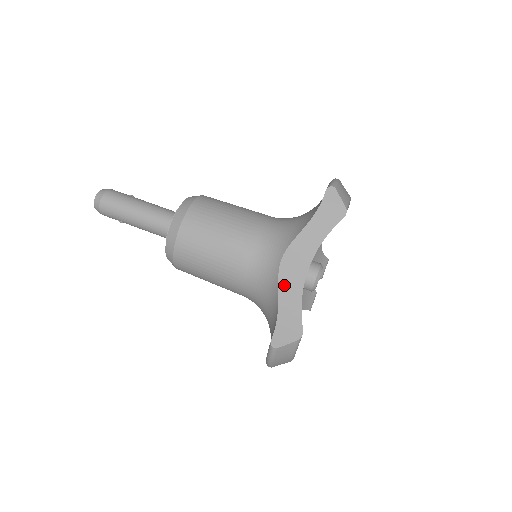
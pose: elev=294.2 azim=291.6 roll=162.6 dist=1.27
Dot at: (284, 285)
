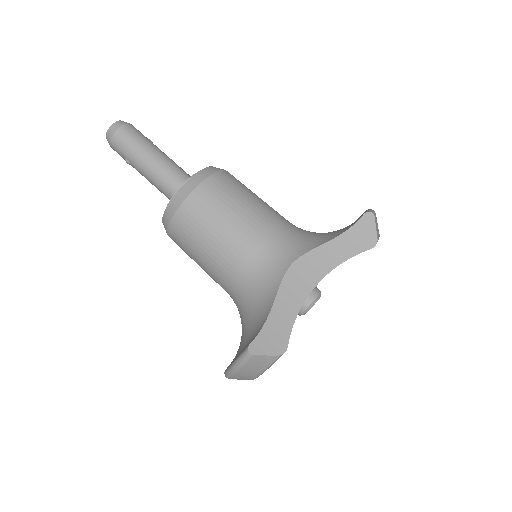
Dot at: (285, 292)
